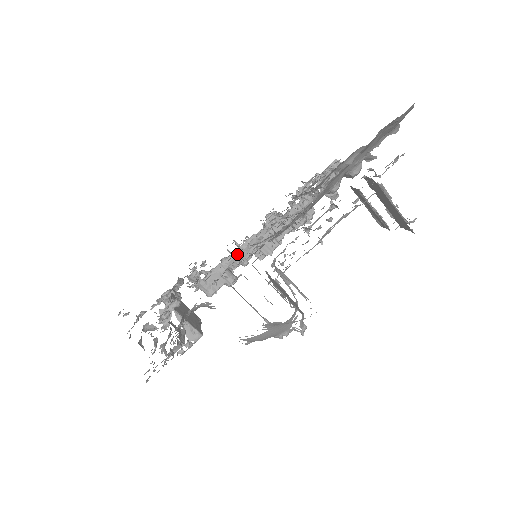
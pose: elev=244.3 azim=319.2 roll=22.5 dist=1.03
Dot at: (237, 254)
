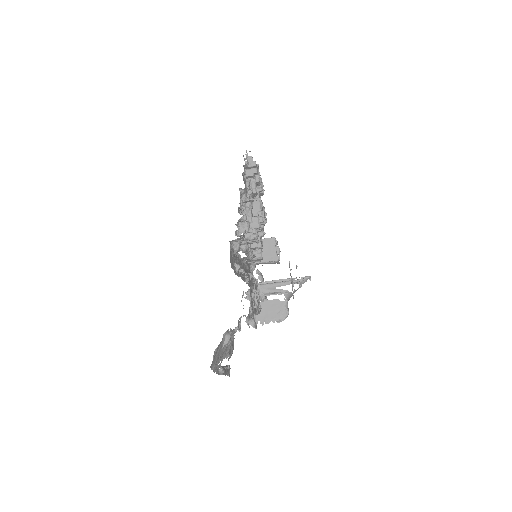
Dot at: (247, 259)
